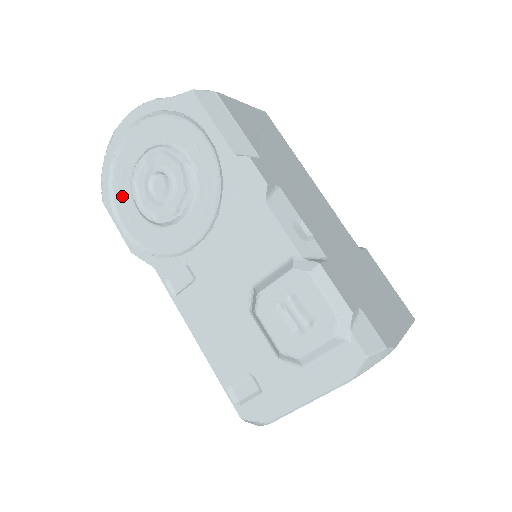
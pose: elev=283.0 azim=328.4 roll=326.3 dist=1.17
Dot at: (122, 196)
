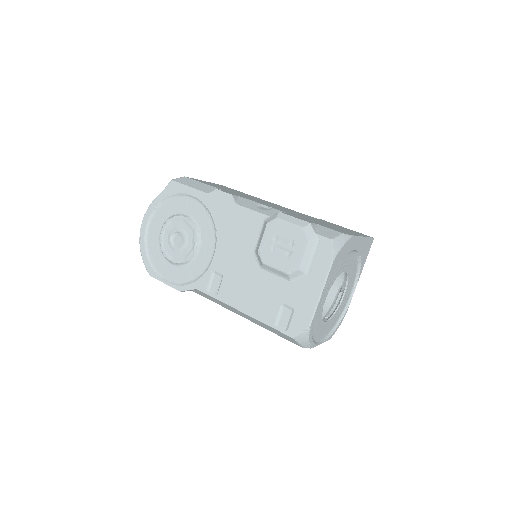
Dot at: (160, 264)
